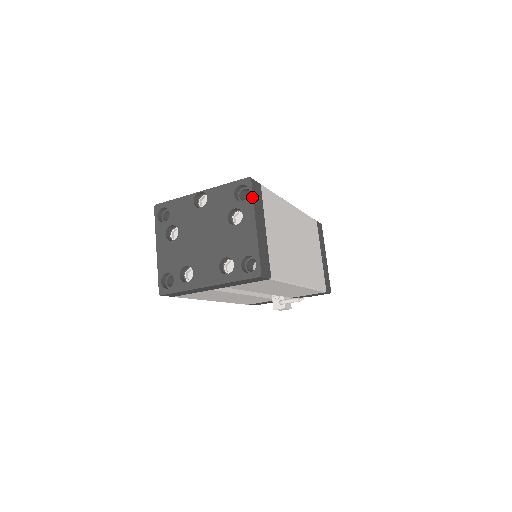
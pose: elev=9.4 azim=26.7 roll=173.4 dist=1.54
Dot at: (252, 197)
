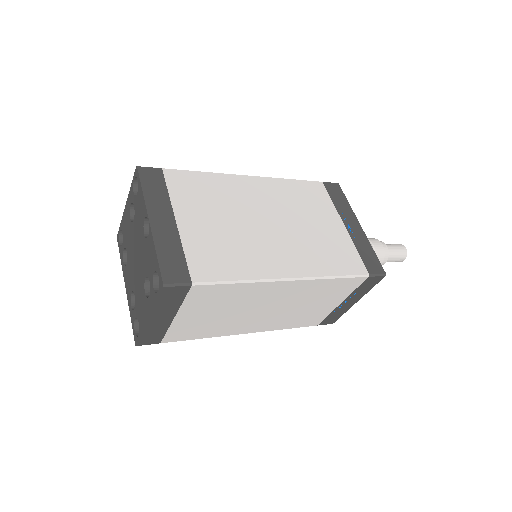
Dot at: (156, 300)
